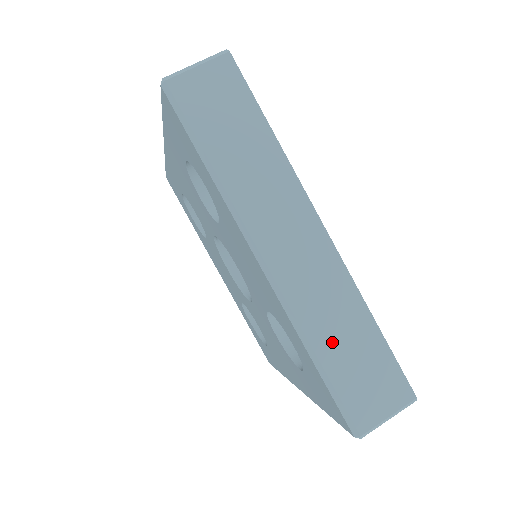
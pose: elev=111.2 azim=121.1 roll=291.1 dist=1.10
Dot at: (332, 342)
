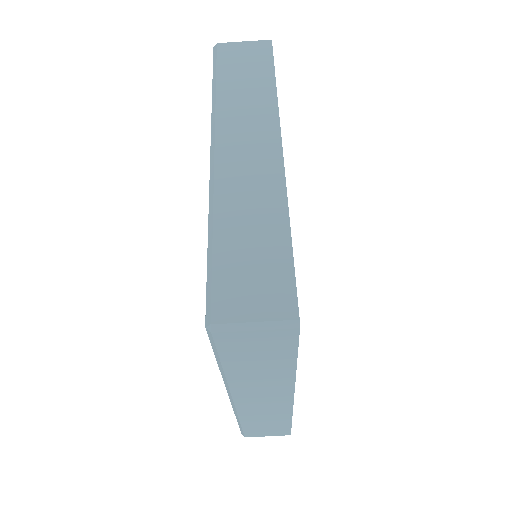
Dot at: (255, 422)
